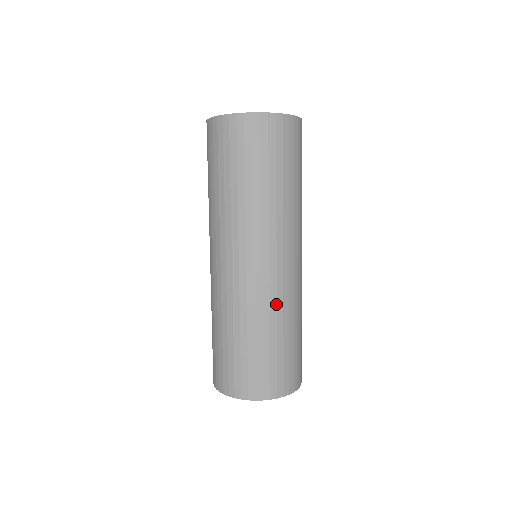
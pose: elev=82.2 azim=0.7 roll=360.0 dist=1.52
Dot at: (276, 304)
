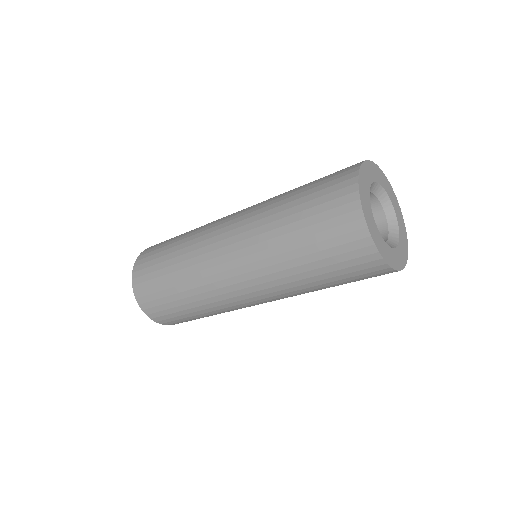
Dot at: occluded
